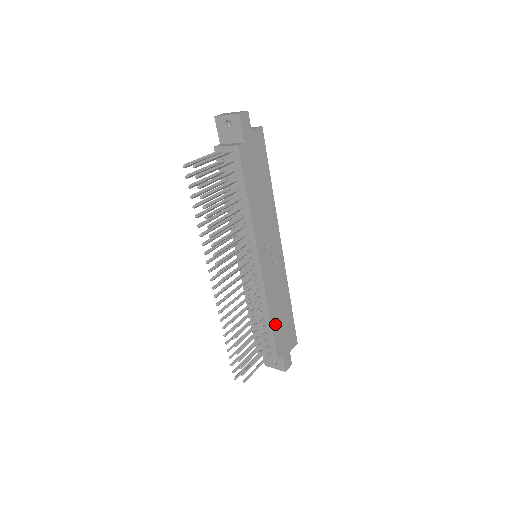
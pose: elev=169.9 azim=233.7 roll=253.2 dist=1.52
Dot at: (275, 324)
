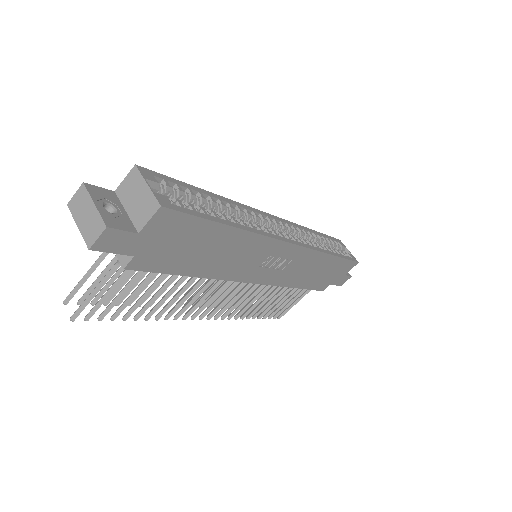
Dot at: (308, 283)
